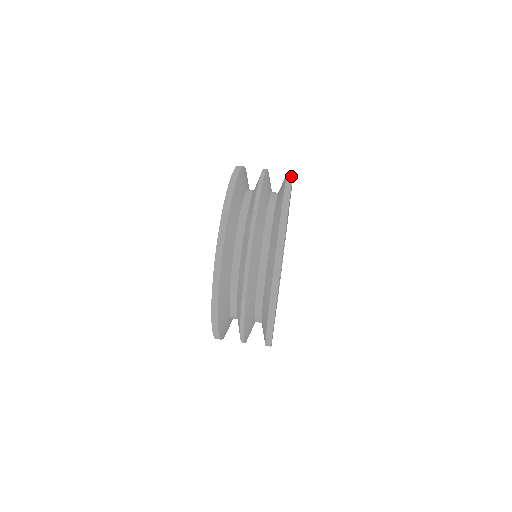
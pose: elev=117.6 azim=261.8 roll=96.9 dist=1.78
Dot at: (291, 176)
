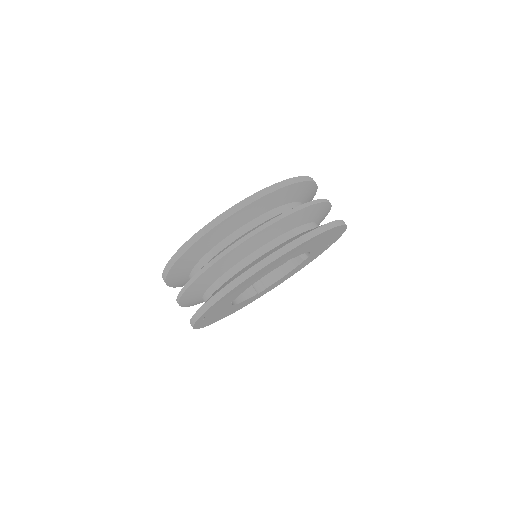
Dot at: (334, 225)
